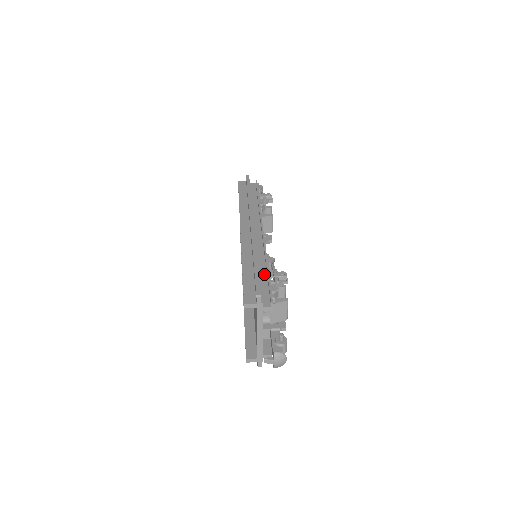
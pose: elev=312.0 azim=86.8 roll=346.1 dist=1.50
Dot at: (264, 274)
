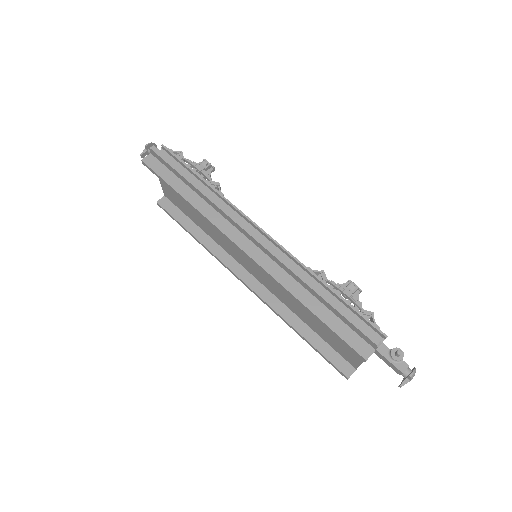
Dot at: (333, 299)
